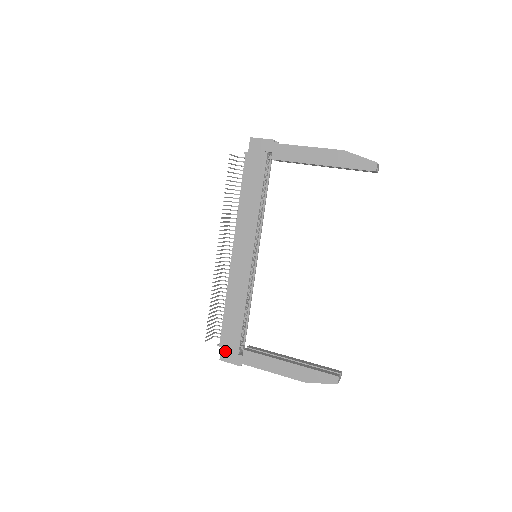
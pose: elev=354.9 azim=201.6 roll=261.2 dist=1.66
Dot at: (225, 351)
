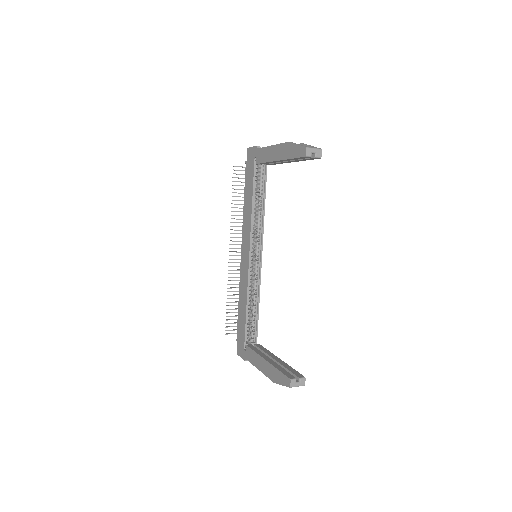
Dot at: (239, 345)
